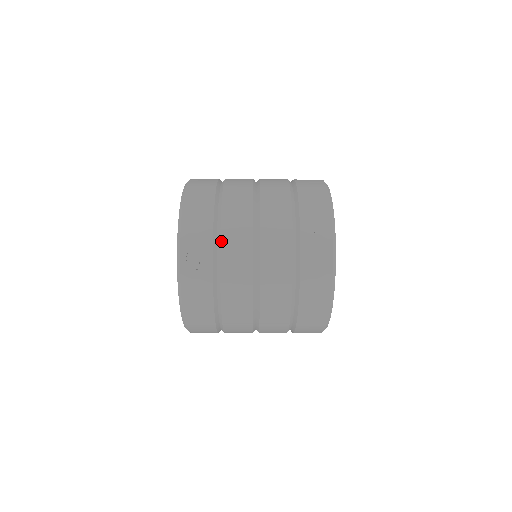
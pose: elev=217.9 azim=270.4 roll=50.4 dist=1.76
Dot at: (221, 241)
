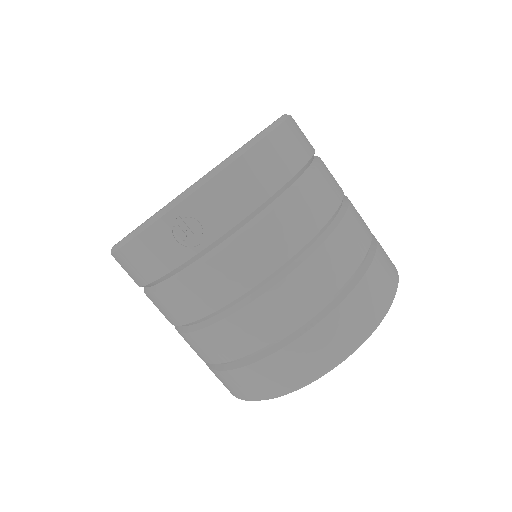
Dot at: (233, 243)
